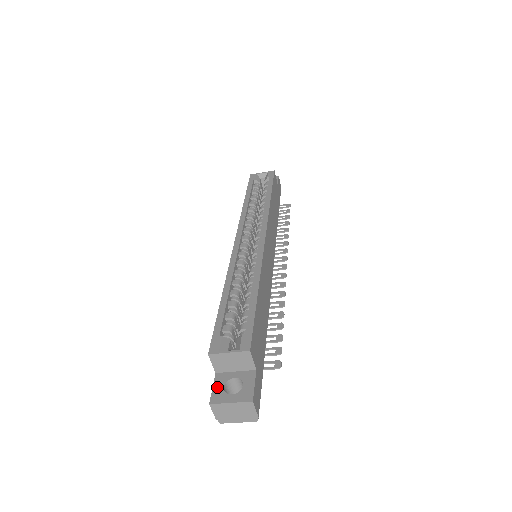
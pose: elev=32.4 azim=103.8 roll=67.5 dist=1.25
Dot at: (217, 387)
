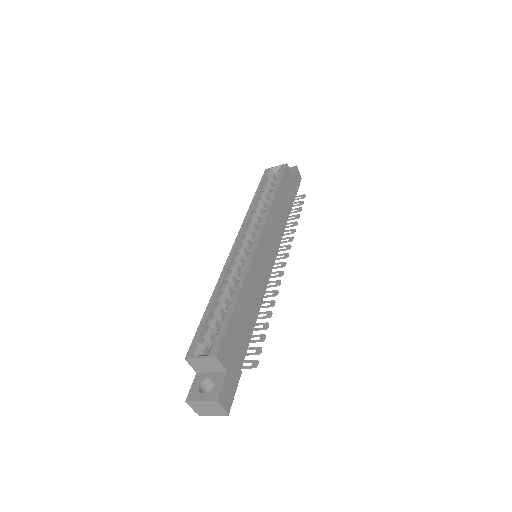
Dot at: (194, 386)
